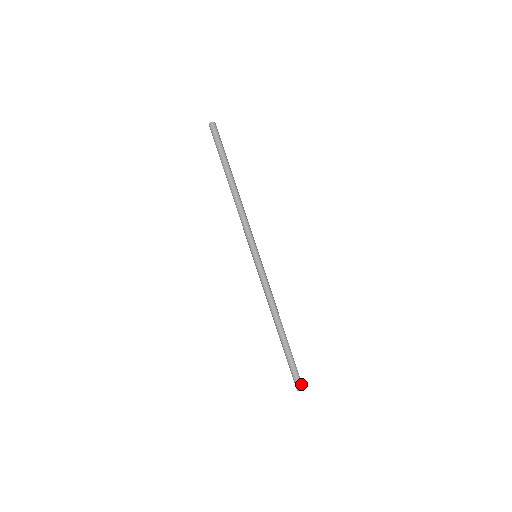
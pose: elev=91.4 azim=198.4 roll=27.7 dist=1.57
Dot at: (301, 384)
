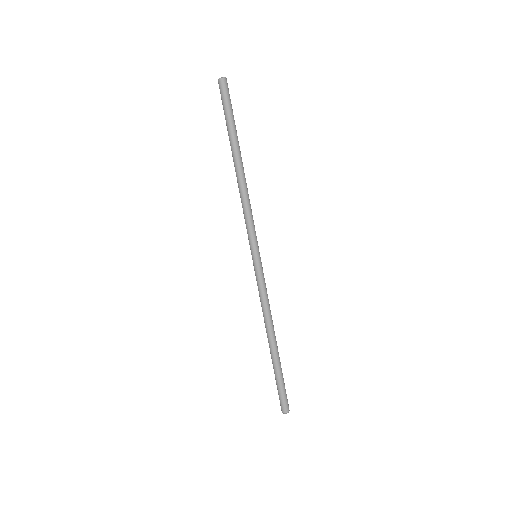
Dot at: (288, 405)
